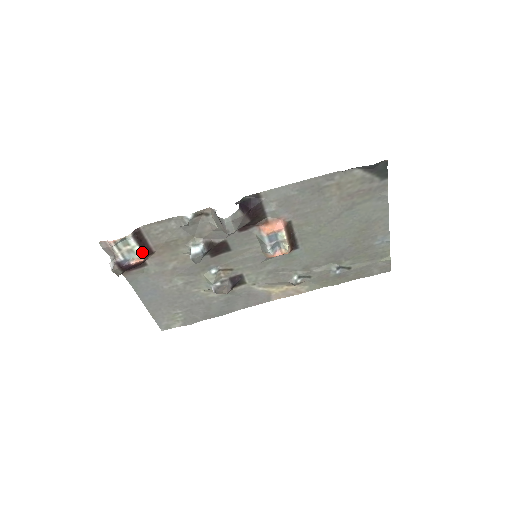
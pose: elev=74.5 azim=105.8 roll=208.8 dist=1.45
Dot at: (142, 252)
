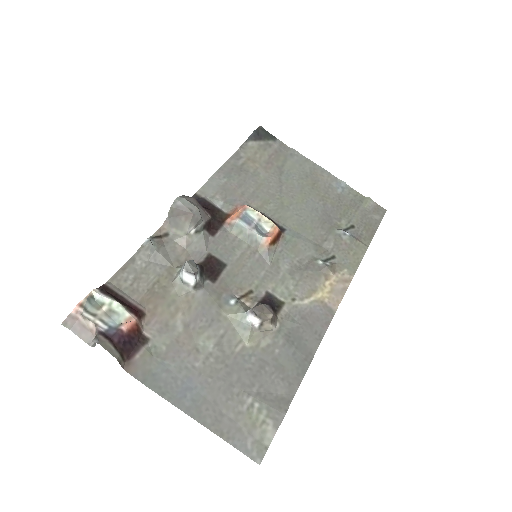
Dot at: (126, 309)
